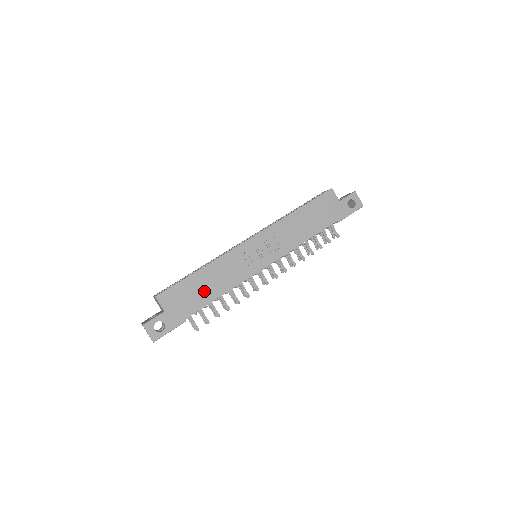
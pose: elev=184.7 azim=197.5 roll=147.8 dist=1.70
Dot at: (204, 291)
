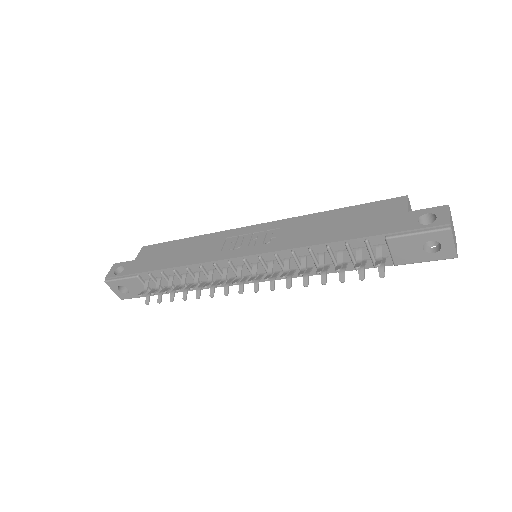
Dot at: (173, 256)
